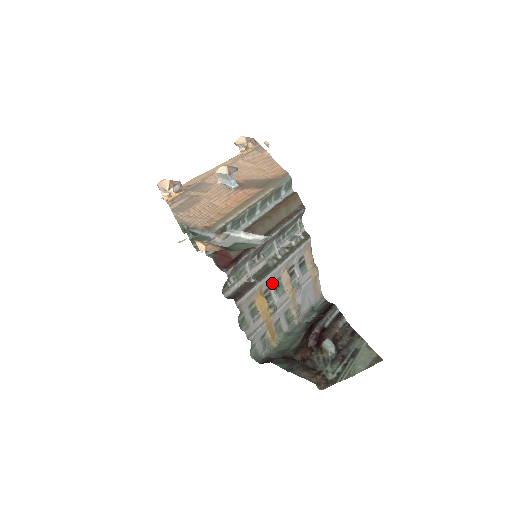
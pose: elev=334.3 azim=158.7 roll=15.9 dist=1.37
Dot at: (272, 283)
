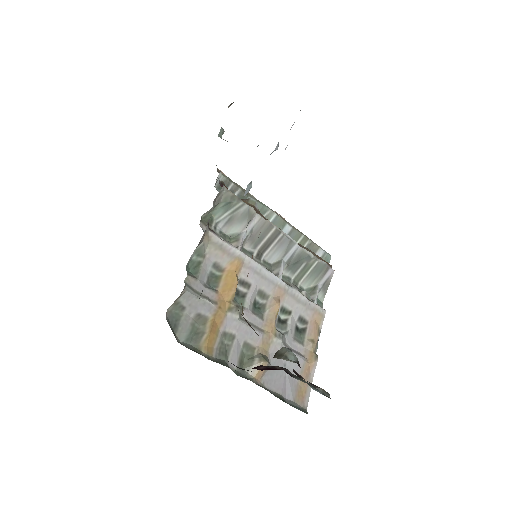
Dot at: (255, 285)
